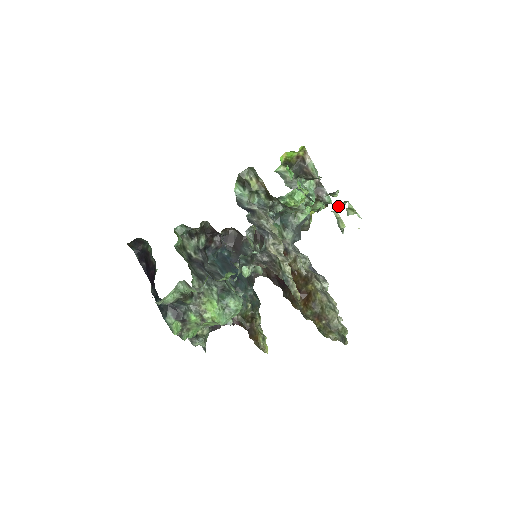
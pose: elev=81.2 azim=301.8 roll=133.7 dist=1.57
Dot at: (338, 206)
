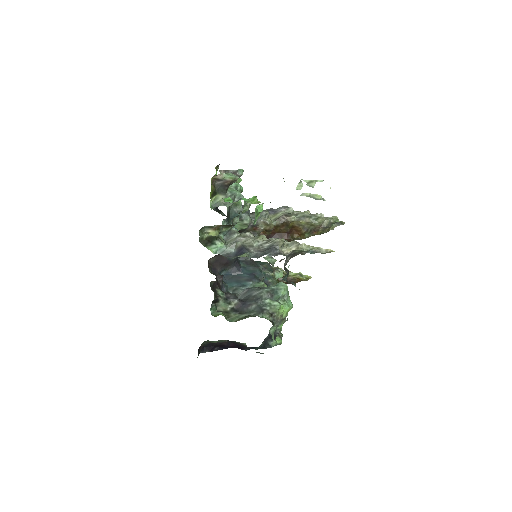
Dot at: (300, 189)
